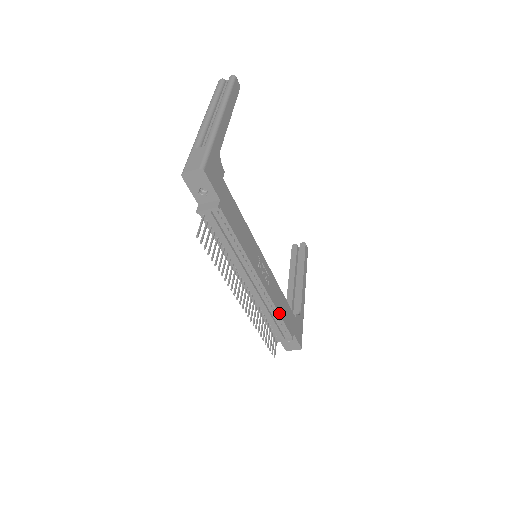
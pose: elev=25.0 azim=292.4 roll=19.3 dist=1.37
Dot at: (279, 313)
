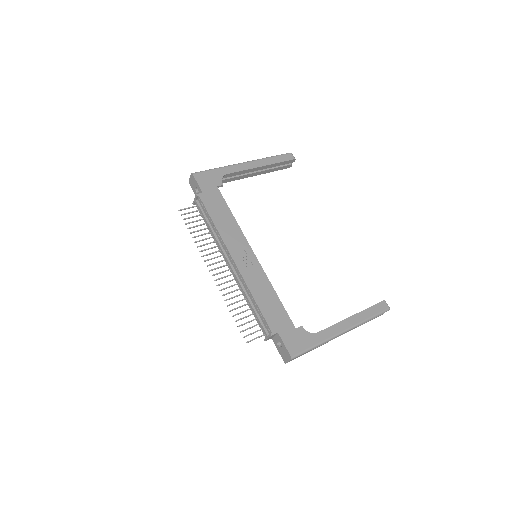
Dot at: (254, 298)
